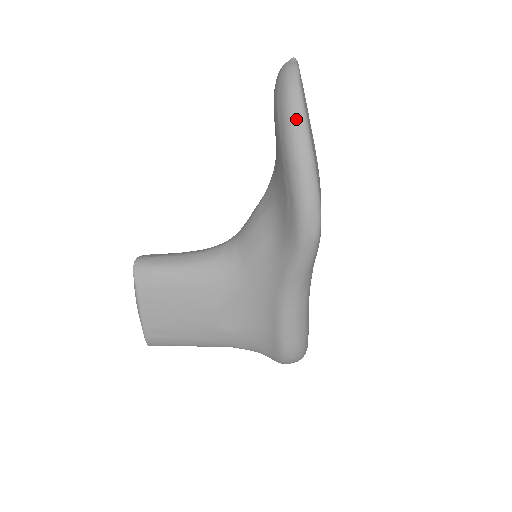
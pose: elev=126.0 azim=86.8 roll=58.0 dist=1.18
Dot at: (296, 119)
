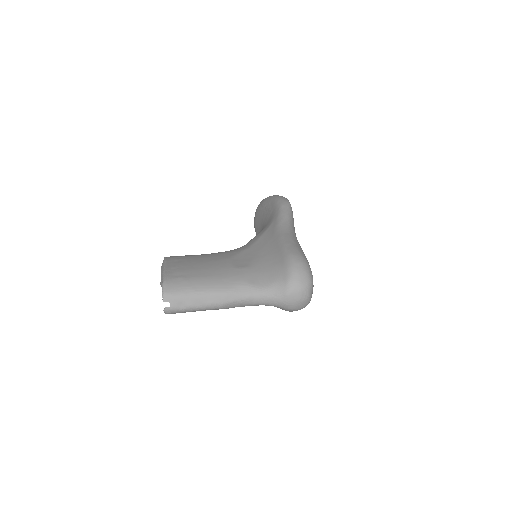
Dot at: occluded
